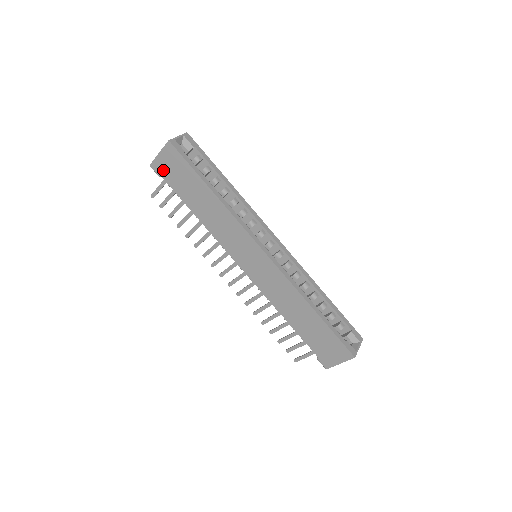
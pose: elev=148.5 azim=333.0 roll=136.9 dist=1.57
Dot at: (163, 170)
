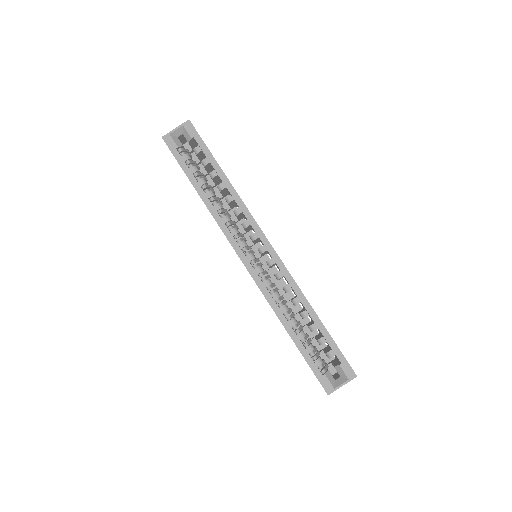
Dot at: occluded
